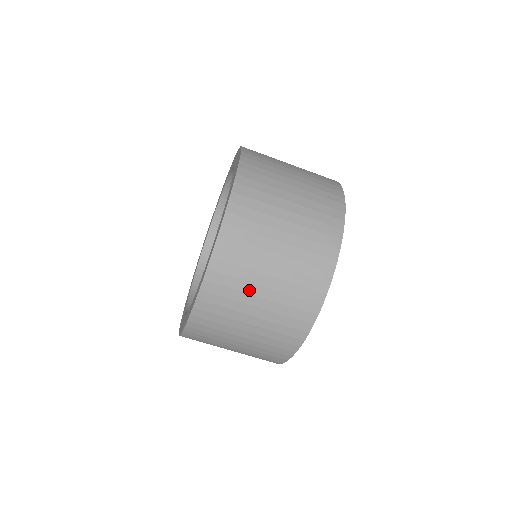
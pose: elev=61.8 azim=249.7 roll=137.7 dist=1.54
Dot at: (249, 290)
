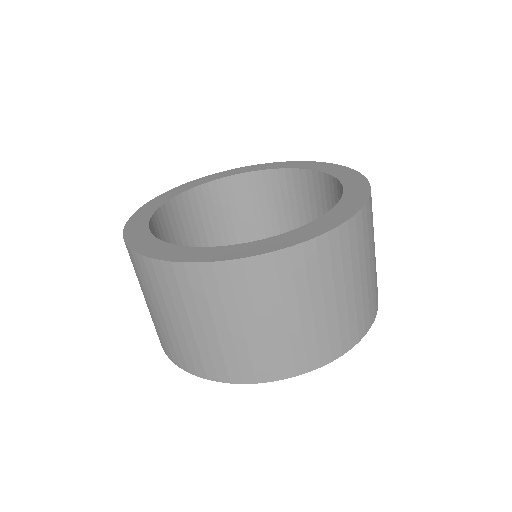
Dot at: (337, 281)
